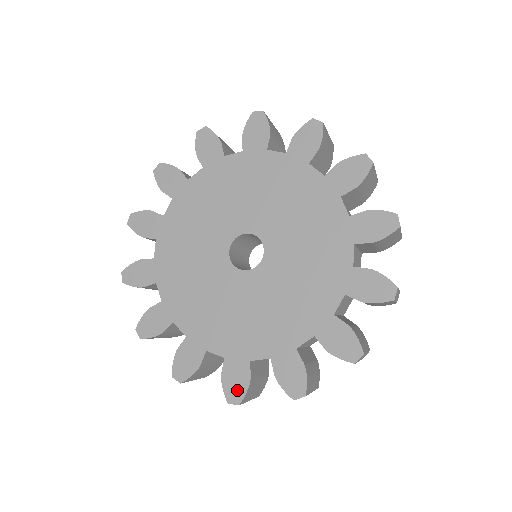
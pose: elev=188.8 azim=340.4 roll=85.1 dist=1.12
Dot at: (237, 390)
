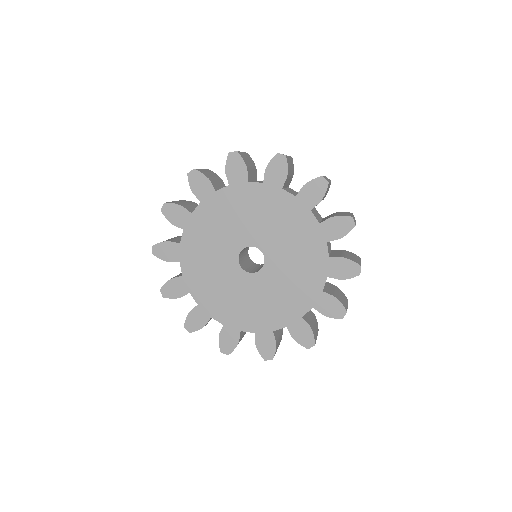
Dot at: (194, 325)
